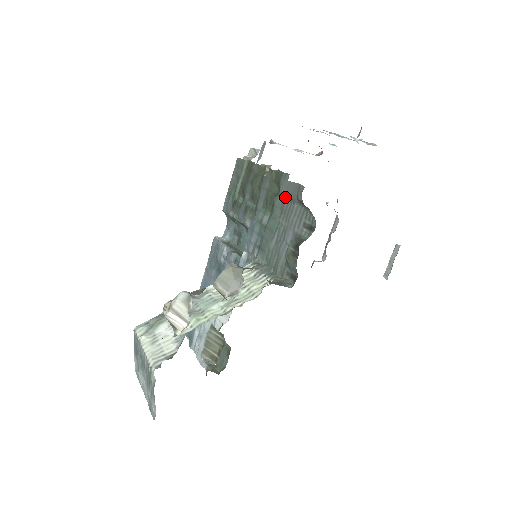
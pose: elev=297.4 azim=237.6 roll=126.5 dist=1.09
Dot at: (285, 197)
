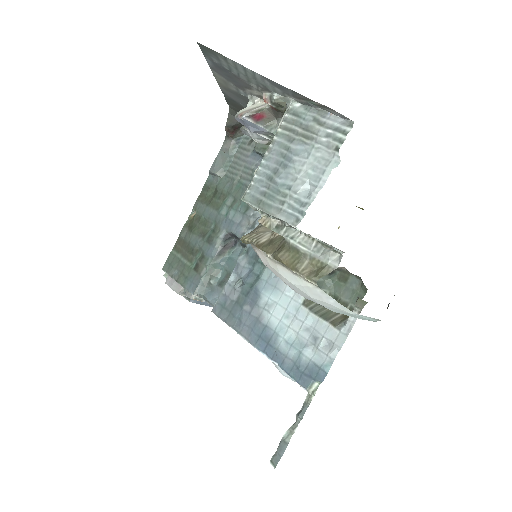
Dot at: (222, 173)
